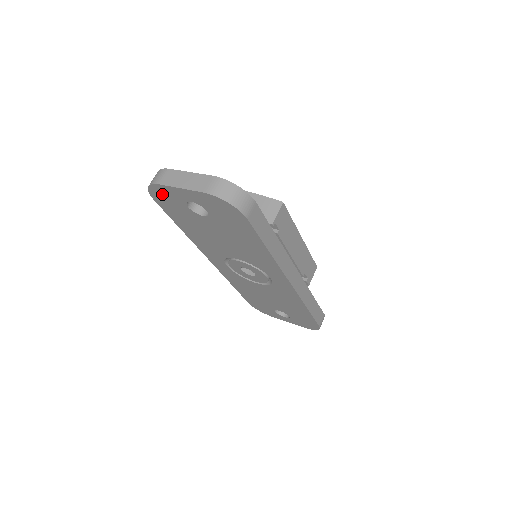
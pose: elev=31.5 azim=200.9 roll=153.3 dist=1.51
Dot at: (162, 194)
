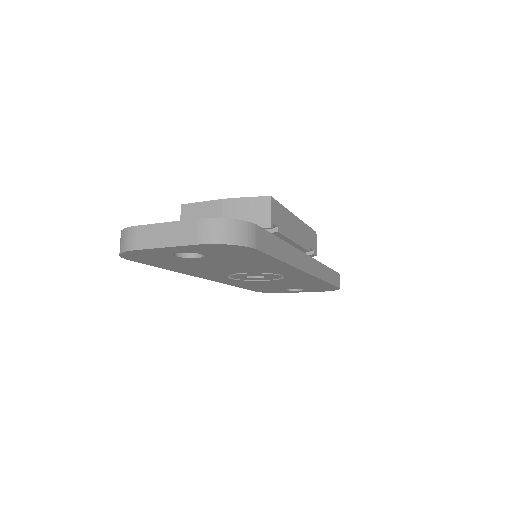
Dot at: (140, 255)
